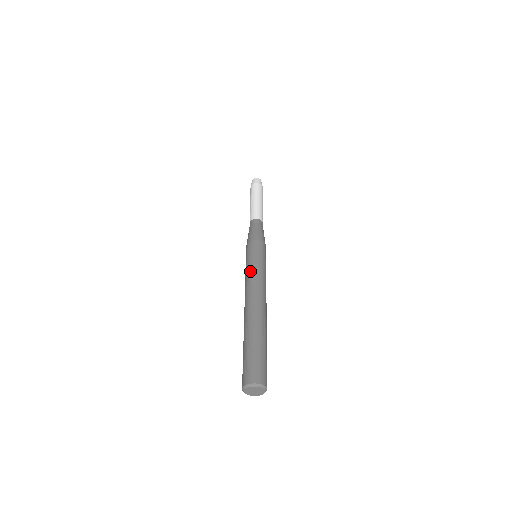
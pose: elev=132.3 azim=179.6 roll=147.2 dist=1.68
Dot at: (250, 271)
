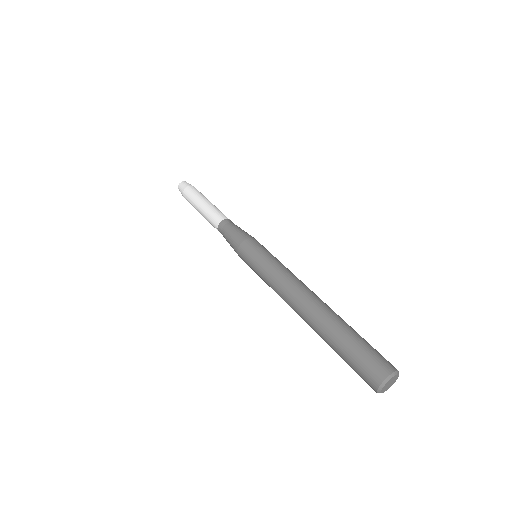
Dot at: (269, 274)
